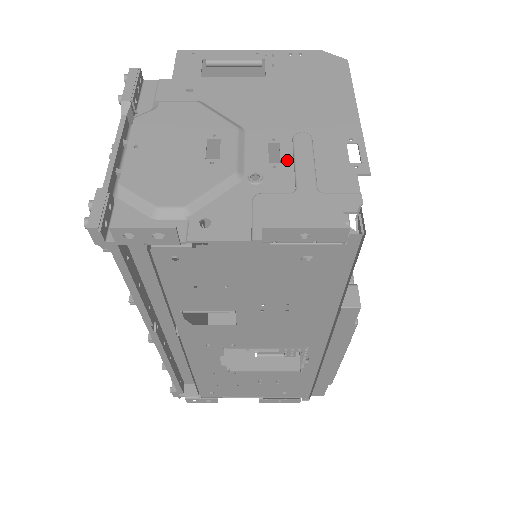
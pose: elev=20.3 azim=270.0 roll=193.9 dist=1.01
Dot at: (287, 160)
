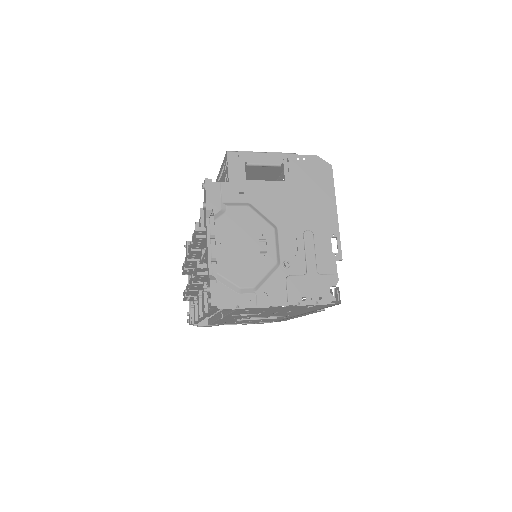
Dot at: (301, 251)
